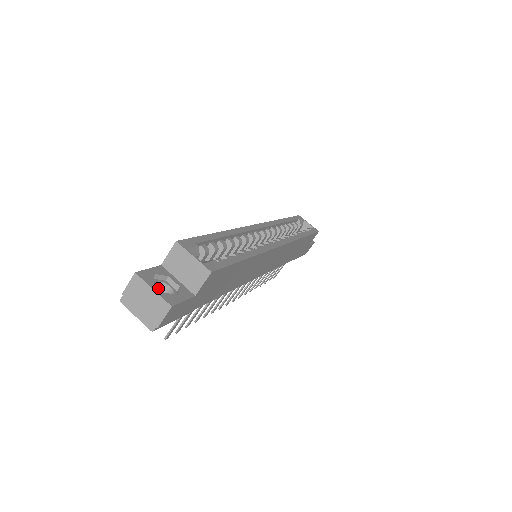
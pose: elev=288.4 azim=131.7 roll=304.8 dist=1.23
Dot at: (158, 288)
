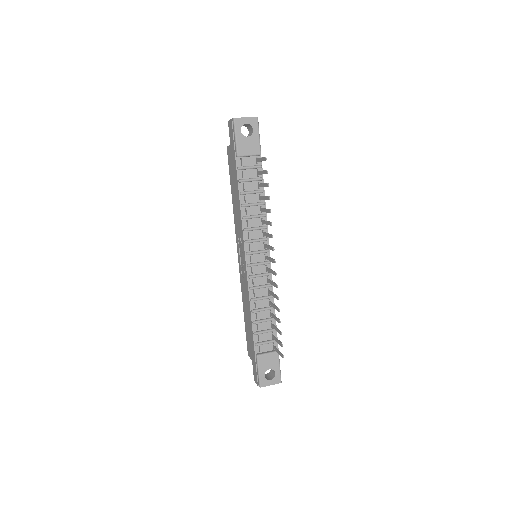
Dot at: occluded
